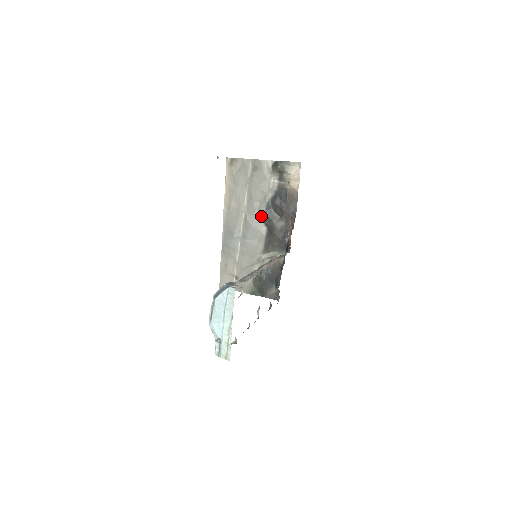
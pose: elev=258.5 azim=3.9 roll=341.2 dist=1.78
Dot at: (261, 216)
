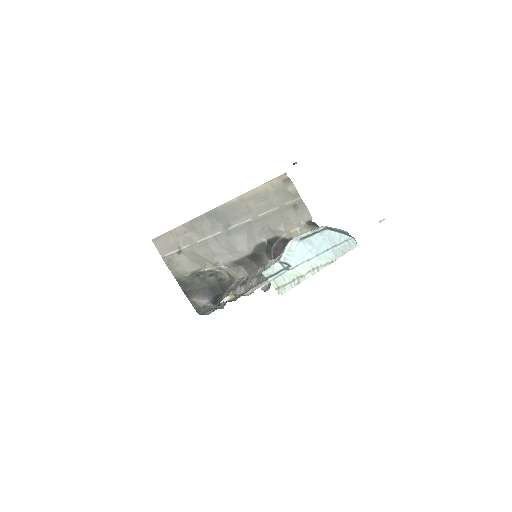
Dot at: (261, 238)
